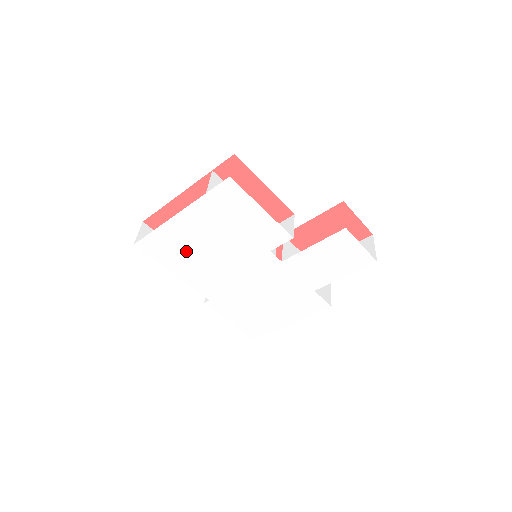
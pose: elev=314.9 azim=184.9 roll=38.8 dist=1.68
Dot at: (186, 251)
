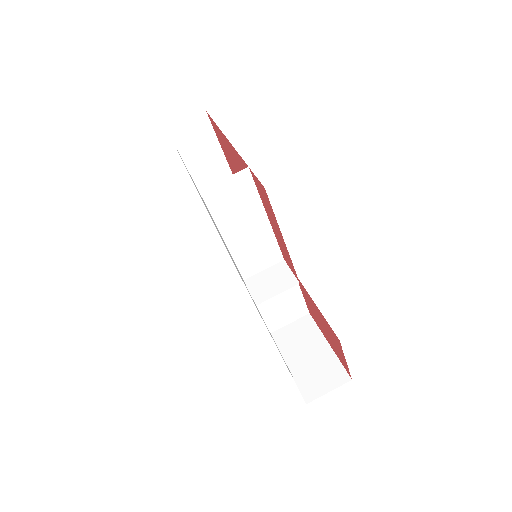
Dot at: occluded
